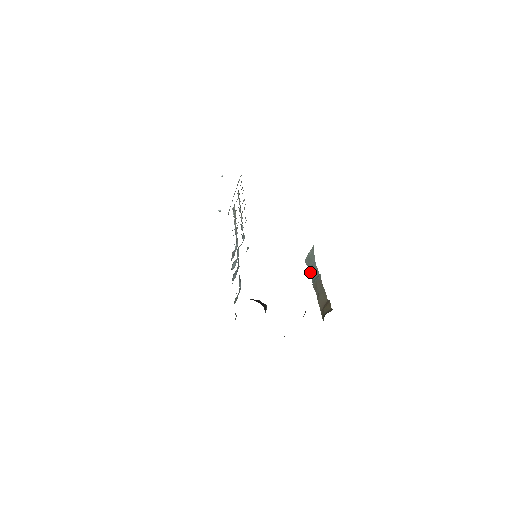
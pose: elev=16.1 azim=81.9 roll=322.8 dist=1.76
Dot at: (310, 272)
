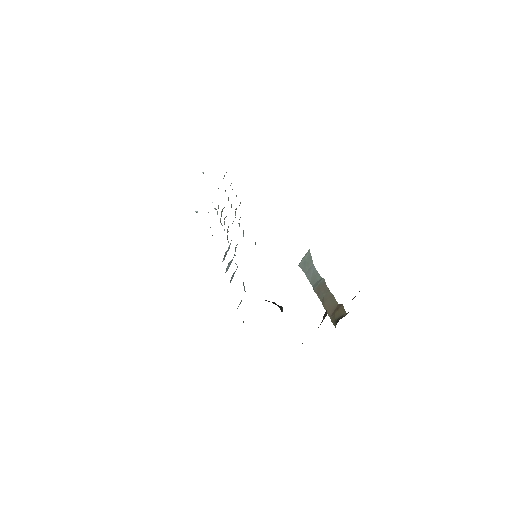
Dot at: (308, 277)
